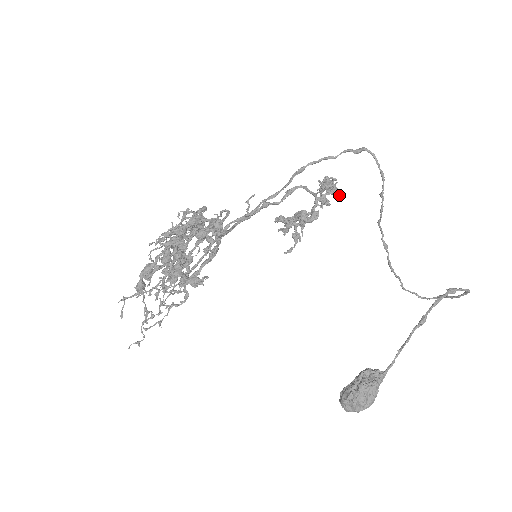
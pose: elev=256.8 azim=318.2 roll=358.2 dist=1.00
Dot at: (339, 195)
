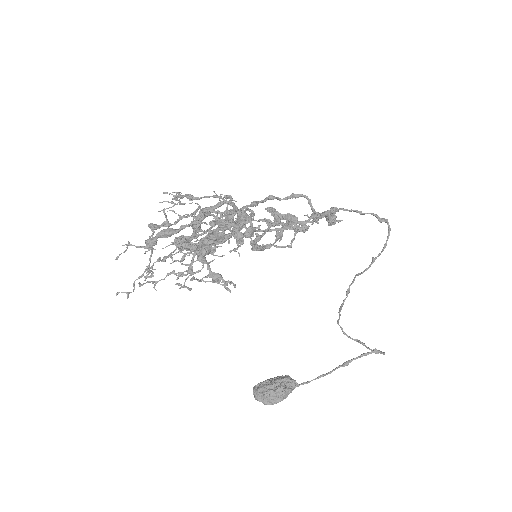
Dot at: (332, 223)
